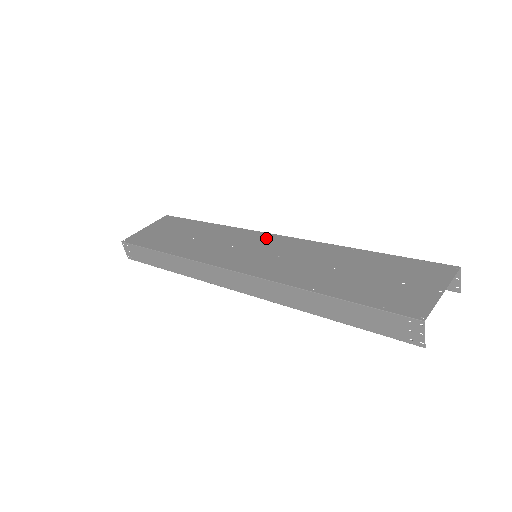
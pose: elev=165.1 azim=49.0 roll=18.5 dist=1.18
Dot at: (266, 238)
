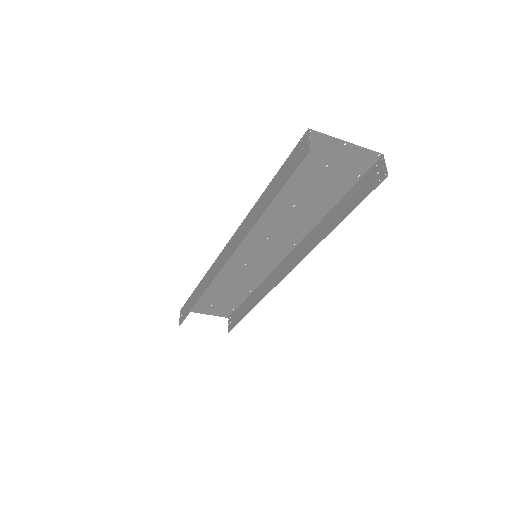
Dot at: (274, 259)
